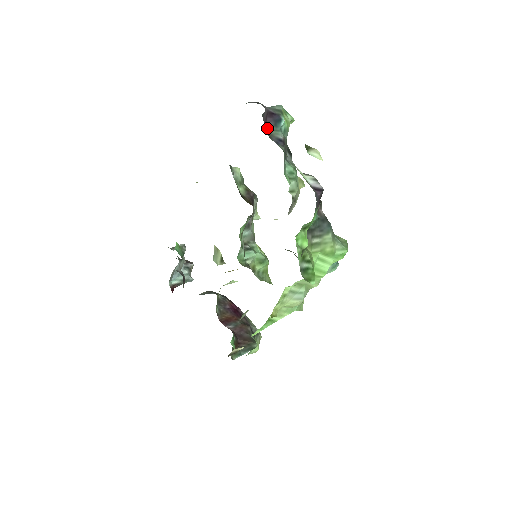
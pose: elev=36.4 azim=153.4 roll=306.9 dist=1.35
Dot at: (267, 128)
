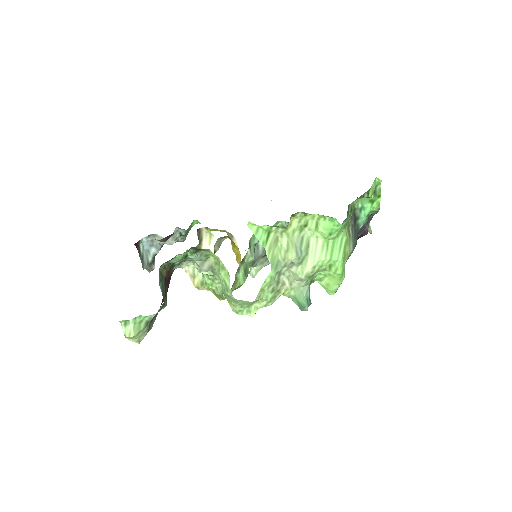
Dot at: occluded
